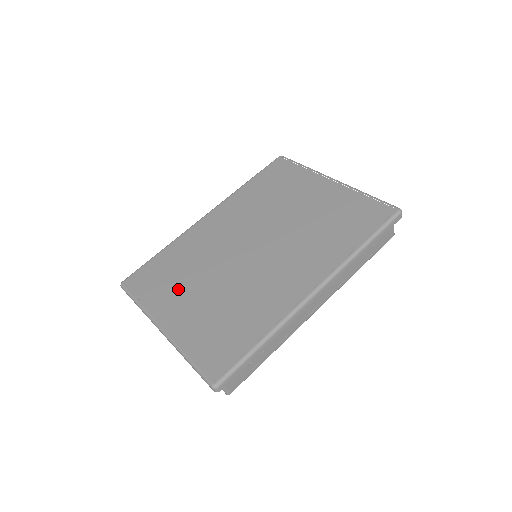
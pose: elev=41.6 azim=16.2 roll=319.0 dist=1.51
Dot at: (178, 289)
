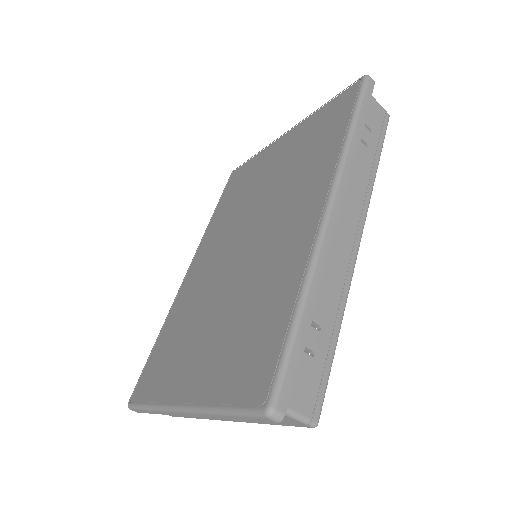
Dot at: (184, 352)
